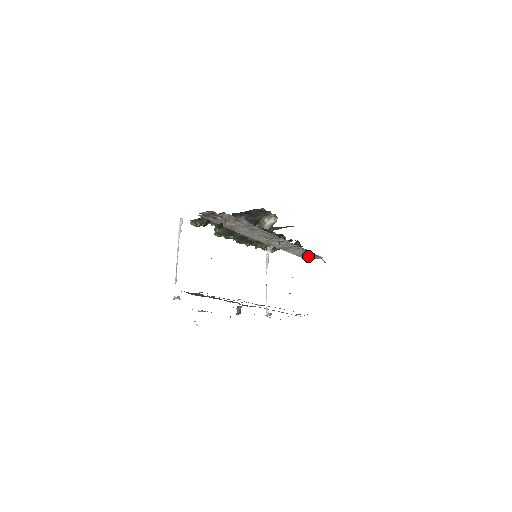
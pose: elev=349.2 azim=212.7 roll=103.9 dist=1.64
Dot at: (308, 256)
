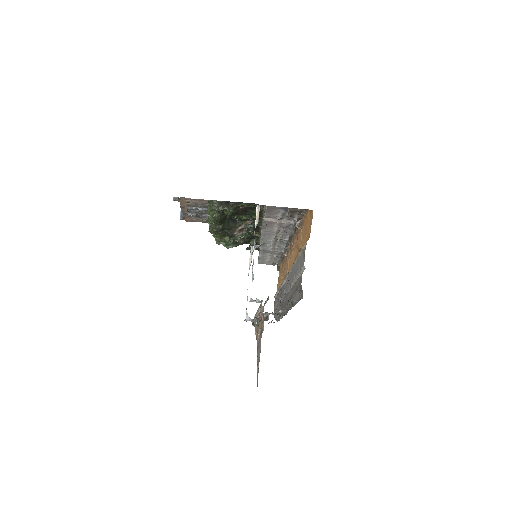
Dot at: (267, 261)
